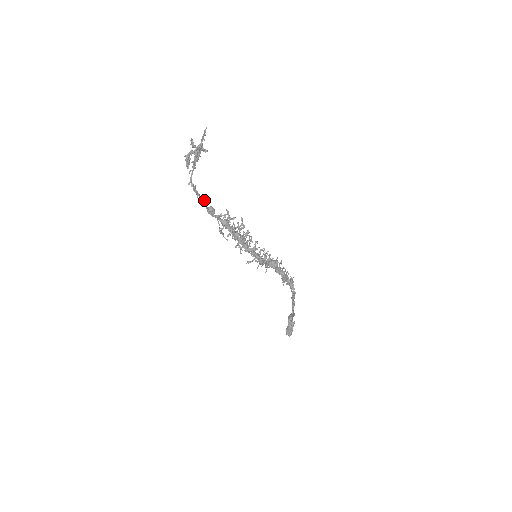
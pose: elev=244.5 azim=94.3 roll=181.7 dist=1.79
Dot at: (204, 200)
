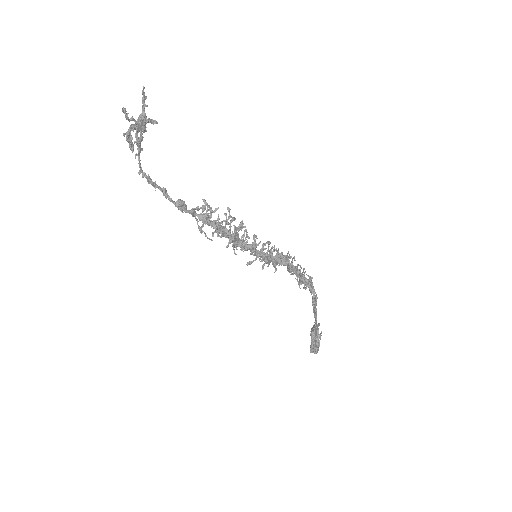
Dot at: (166, 193)
